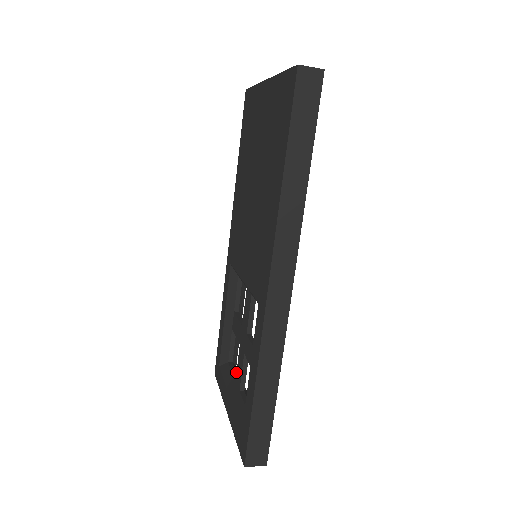
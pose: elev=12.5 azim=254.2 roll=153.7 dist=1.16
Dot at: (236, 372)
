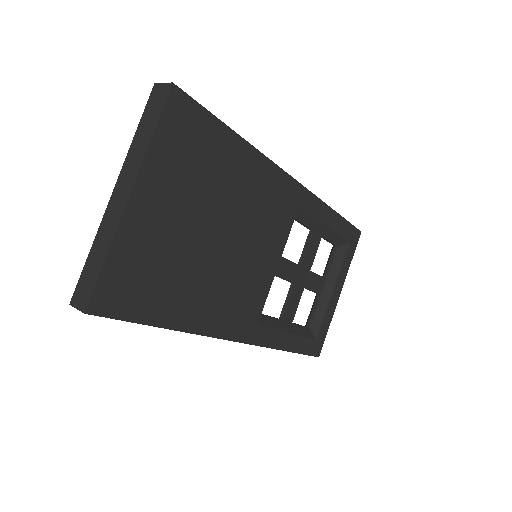
Dot at: occluded
